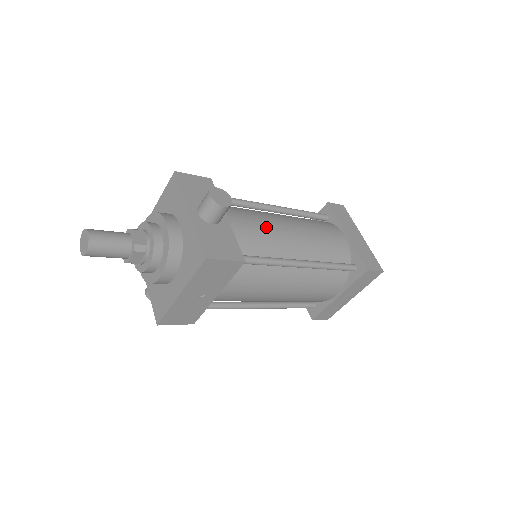
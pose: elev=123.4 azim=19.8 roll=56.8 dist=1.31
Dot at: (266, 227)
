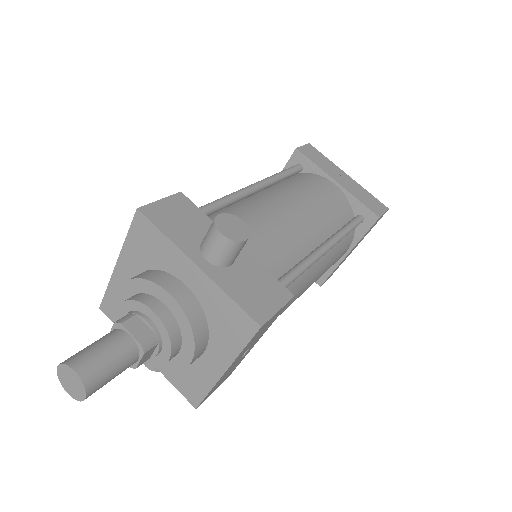
Dot at: (273, 226)
